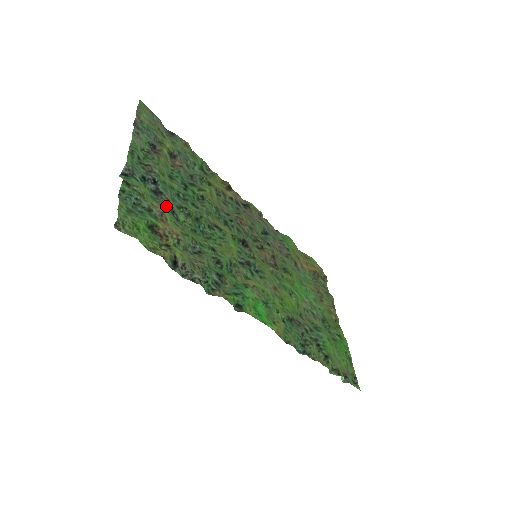
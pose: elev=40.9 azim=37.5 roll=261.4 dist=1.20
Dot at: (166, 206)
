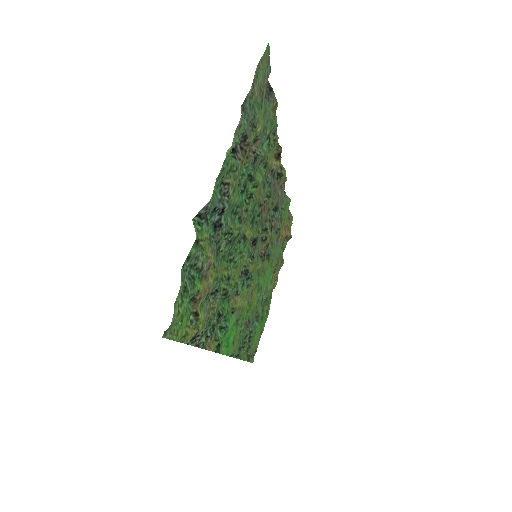
Dot at: (217, 244)
